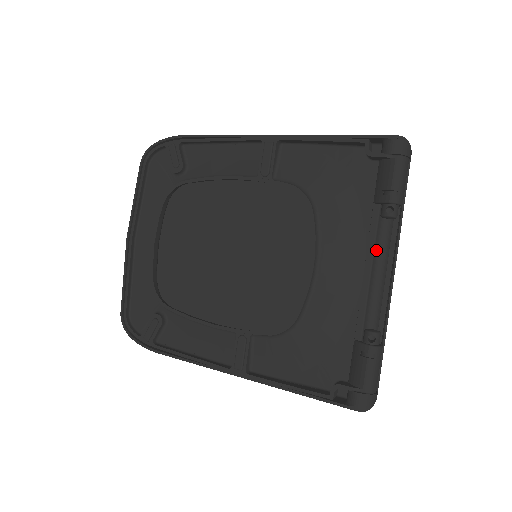
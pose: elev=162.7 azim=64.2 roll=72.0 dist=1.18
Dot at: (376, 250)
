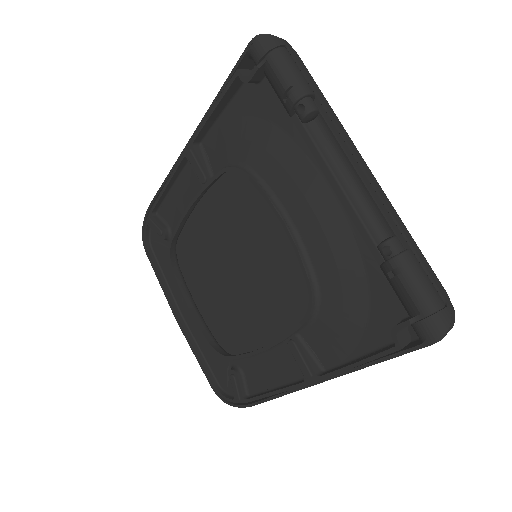
Dot at: (328, 158)
